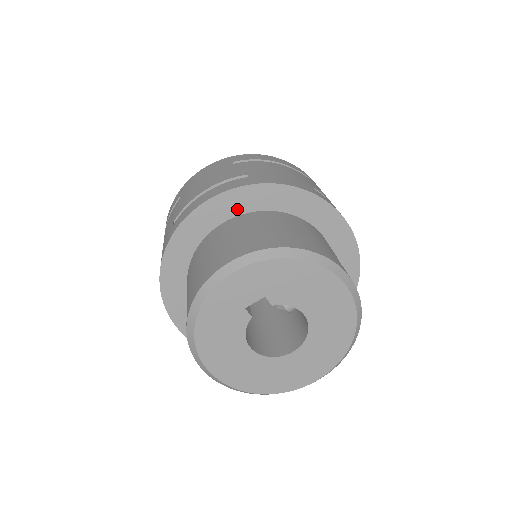
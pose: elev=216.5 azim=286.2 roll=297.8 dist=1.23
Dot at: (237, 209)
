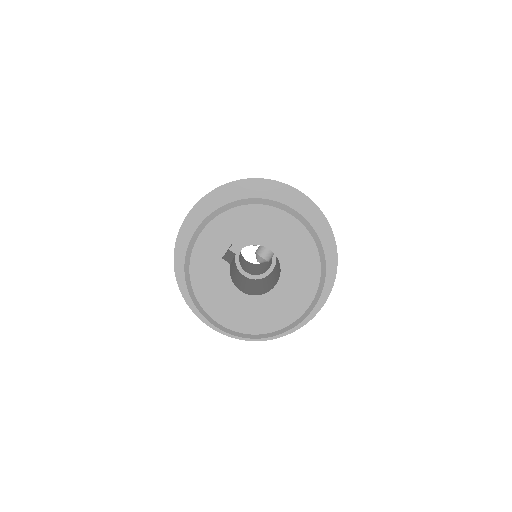
Dot at: (212, 211)
